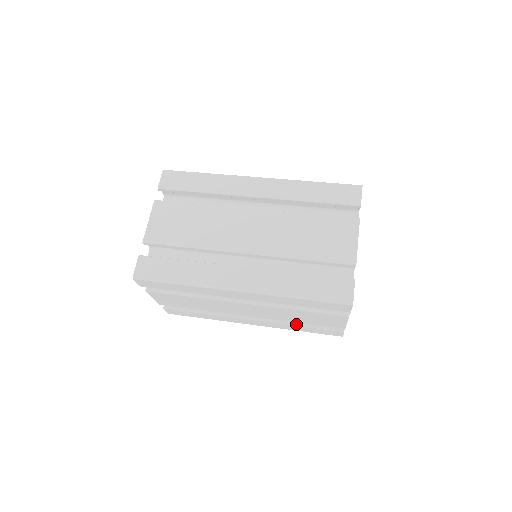
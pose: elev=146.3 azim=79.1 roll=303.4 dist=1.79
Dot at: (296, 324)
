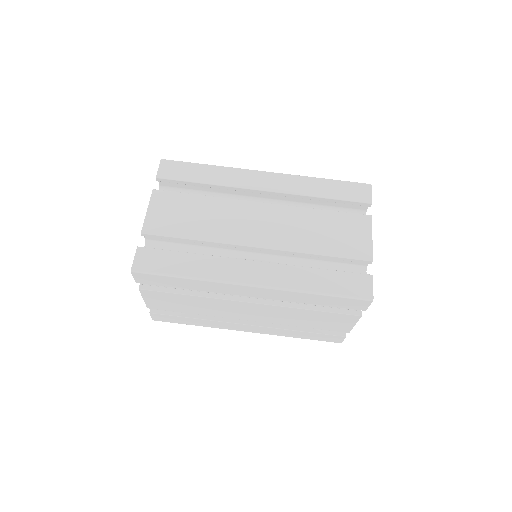
Dot at: (296, 329)
